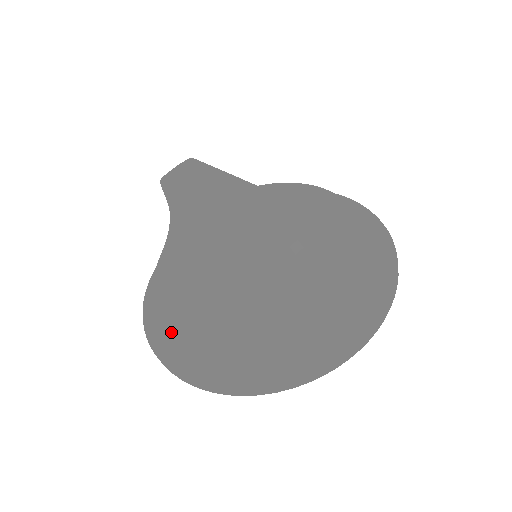
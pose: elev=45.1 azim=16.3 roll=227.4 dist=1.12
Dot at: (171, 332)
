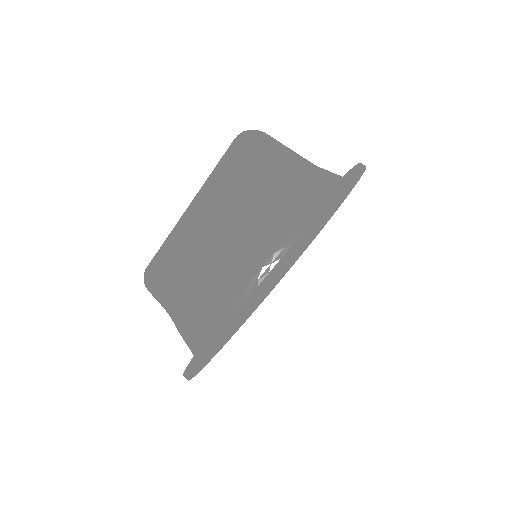
Dot at: (219, 286)
